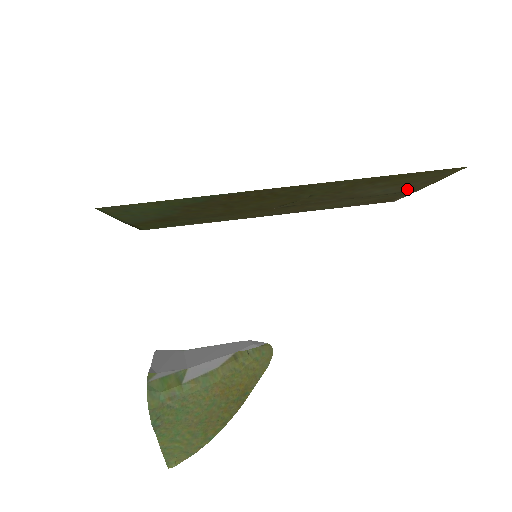
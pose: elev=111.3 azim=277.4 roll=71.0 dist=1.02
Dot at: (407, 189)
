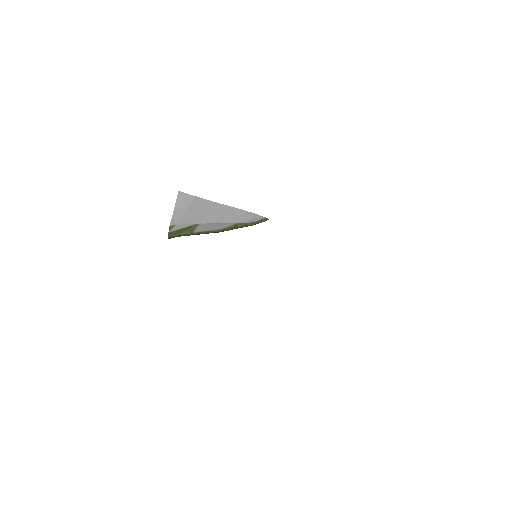
Dot at: occluded
